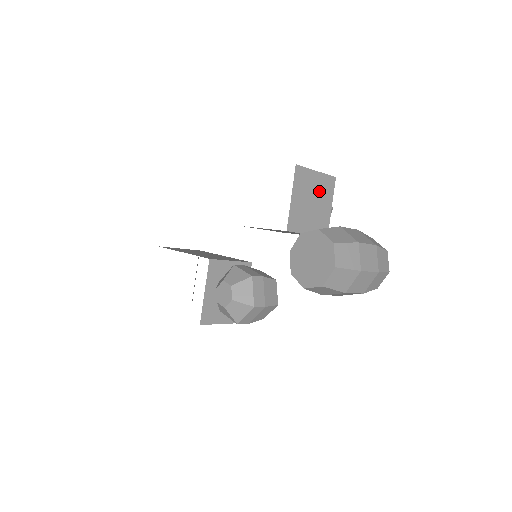
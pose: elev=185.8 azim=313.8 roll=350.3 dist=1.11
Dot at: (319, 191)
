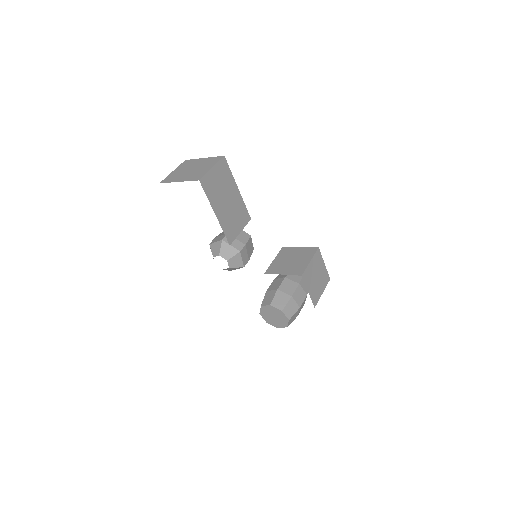
Dot at: occluded
